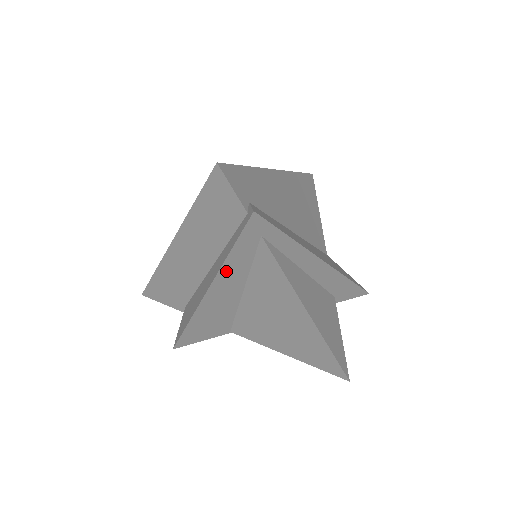
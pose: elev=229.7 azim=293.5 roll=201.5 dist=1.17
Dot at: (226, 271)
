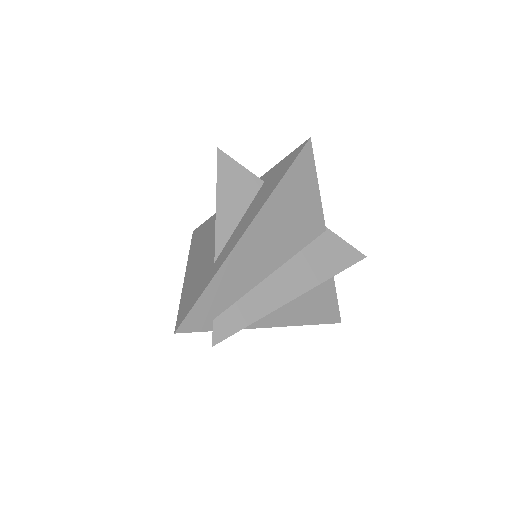
Dot at: occluded
